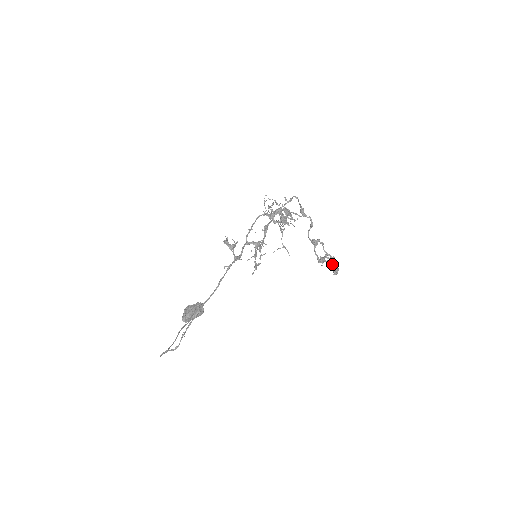
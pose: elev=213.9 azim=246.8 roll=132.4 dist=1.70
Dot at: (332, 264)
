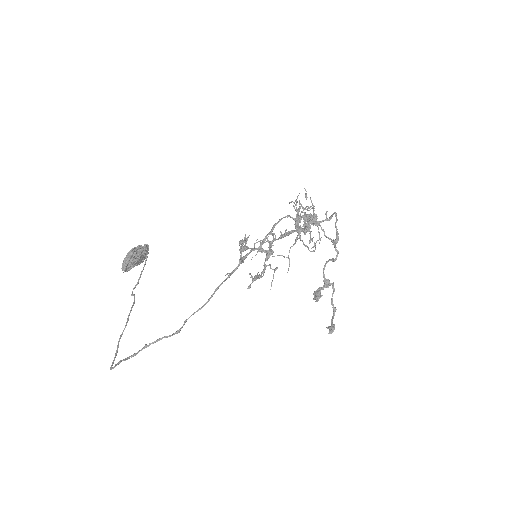
Dot at: occluded
